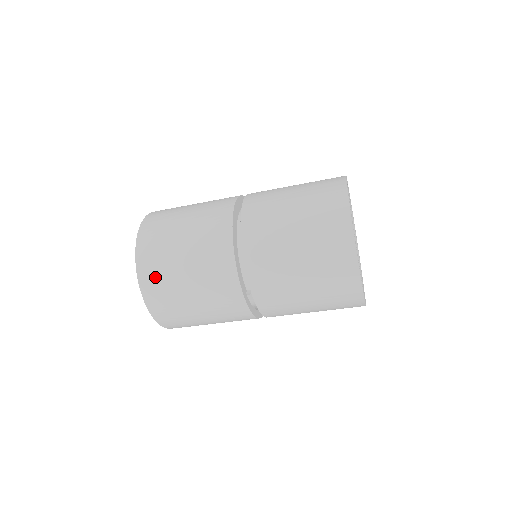
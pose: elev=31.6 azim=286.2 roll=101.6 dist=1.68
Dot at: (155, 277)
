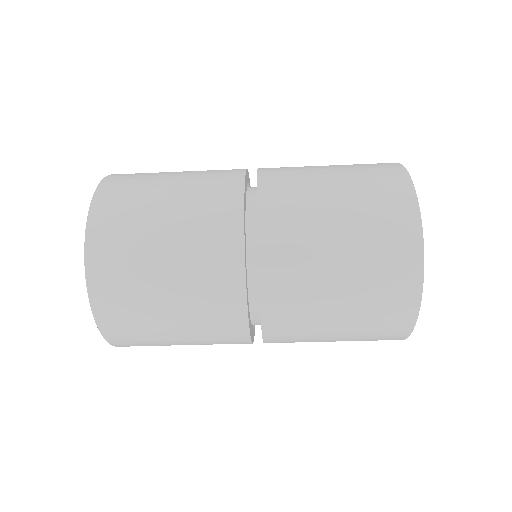
Dot at: (131, 339)
